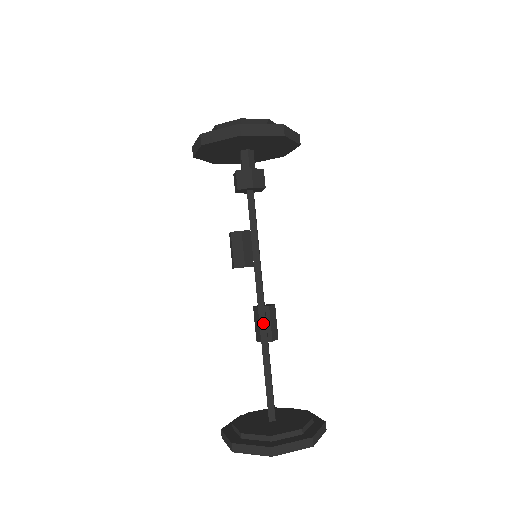
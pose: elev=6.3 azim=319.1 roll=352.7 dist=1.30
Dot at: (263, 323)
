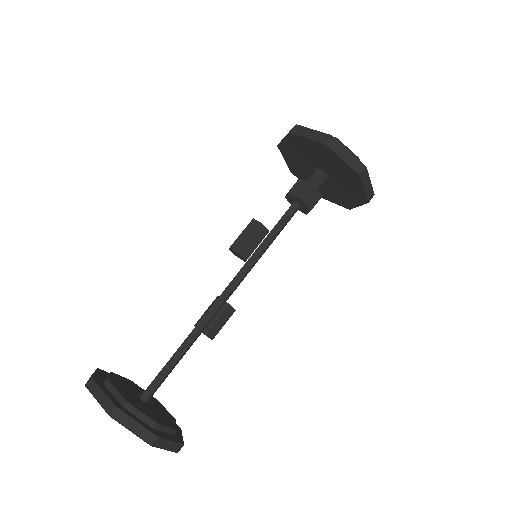
Dot at: (212, 312)
